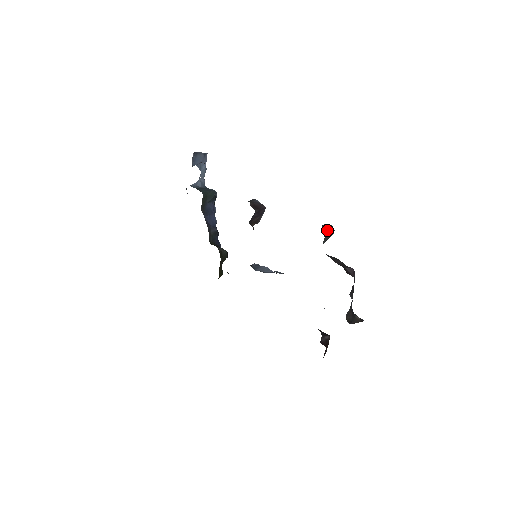
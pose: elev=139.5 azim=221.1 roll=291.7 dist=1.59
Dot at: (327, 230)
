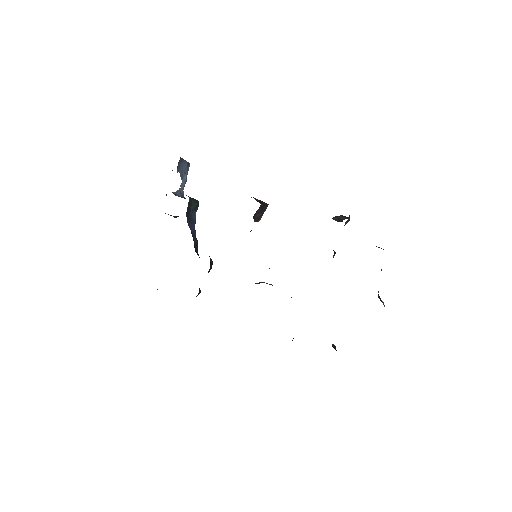
Dot at: (342, 218)
